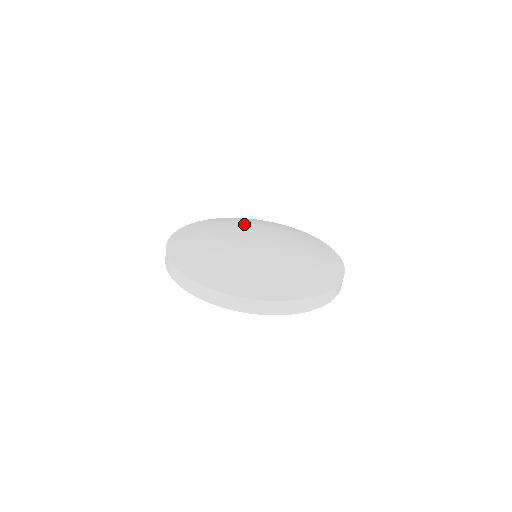
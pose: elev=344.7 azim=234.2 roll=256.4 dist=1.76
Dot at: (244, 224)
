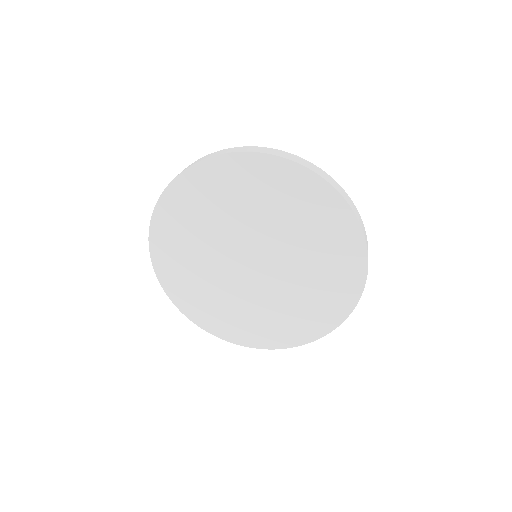
Dot at: occluded
